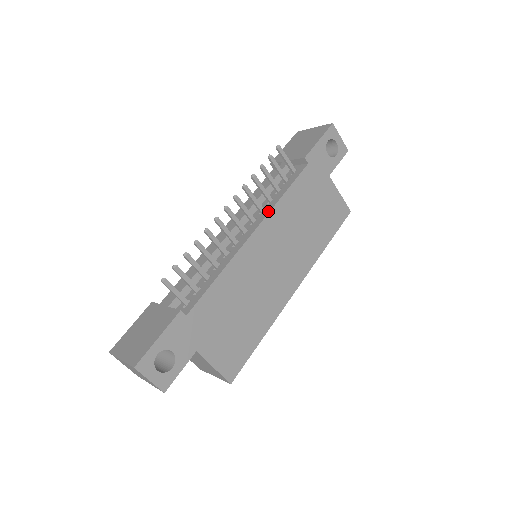
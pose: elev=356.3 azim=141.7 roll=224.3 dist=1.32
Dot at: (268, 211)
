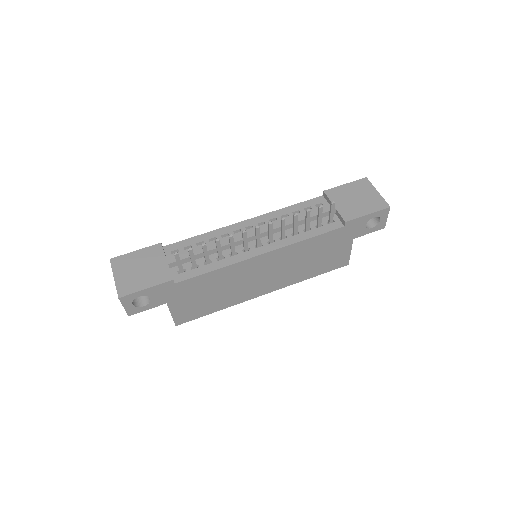
Dot at: (286, 244)
